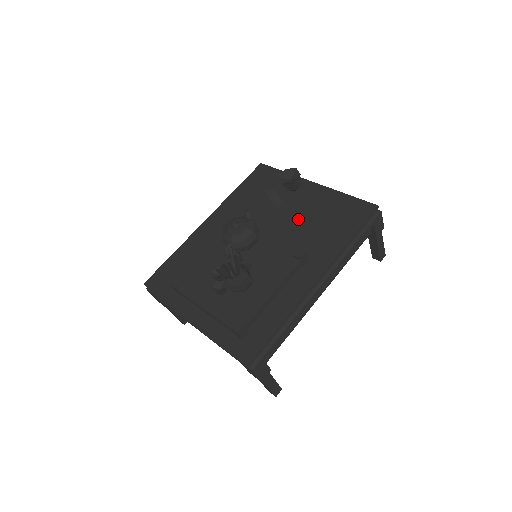
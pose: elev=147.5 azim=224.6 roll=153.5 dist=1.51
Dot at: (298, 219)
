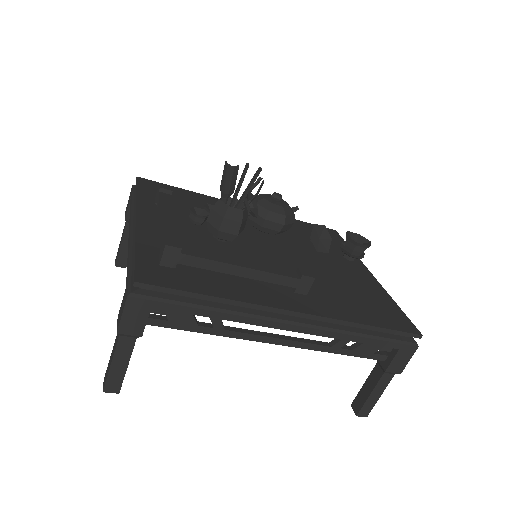
Dot at: (329, 272)
